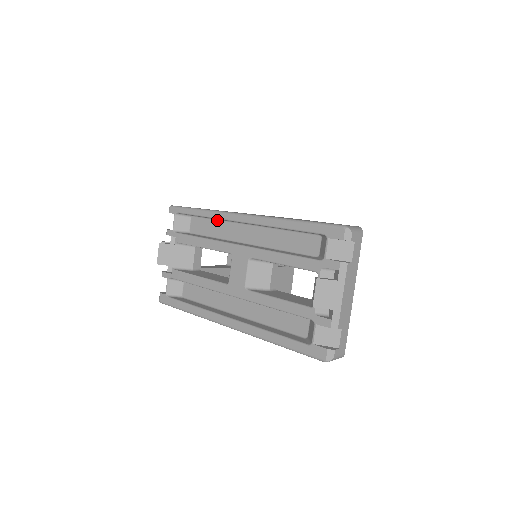
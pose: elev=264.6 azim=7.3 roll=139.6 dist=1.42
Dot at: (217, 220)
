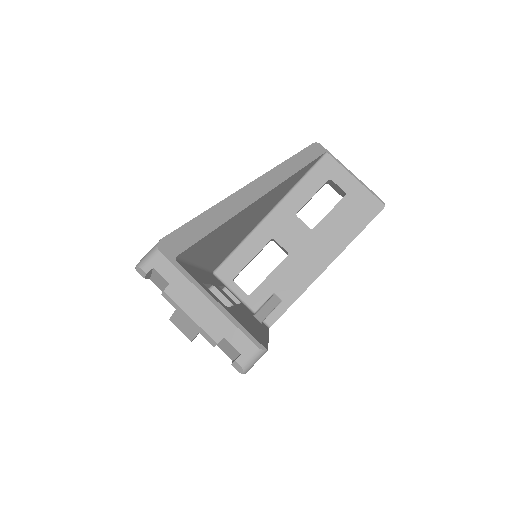
Dot at: occluded
